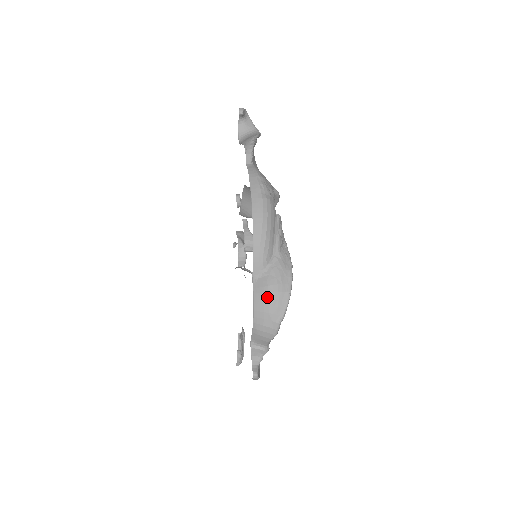
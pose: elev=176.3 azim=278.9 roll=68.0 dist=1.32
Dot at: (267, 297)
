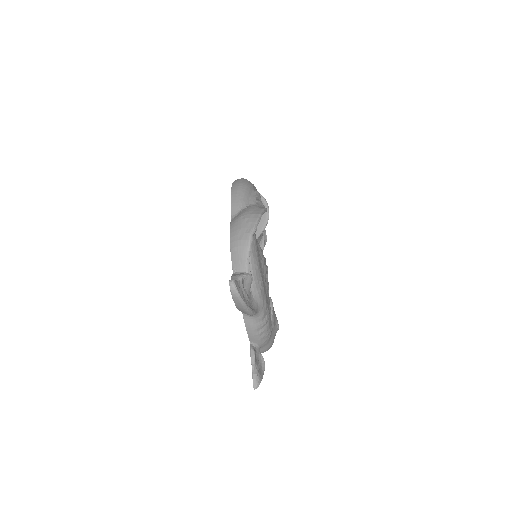
Dot at: (240, 219)
